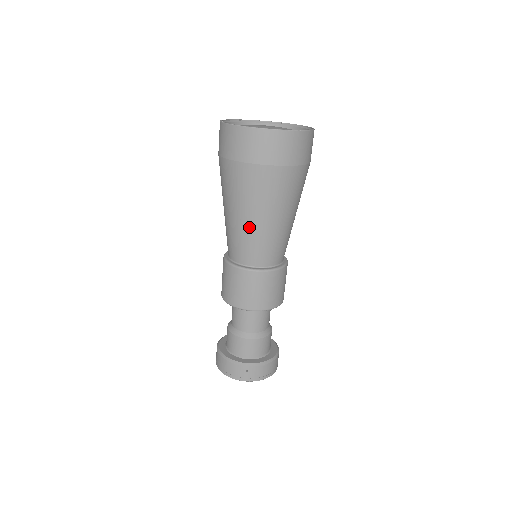
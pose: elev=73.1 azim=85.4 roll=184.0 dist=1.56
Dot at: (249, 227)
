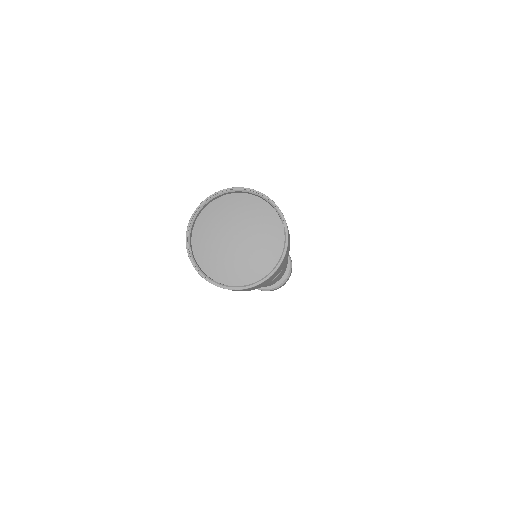
Dot at: occluded
